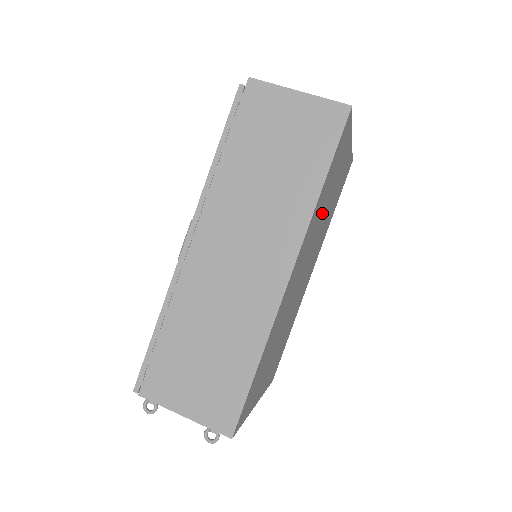
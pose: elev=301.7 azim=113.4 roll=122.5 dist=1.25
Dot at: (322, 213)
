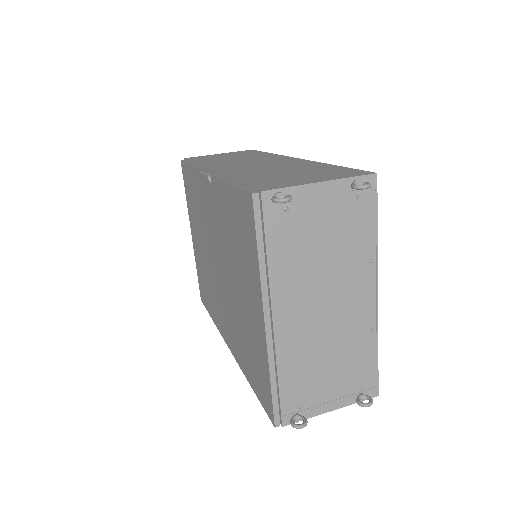
Dot at: occluded
